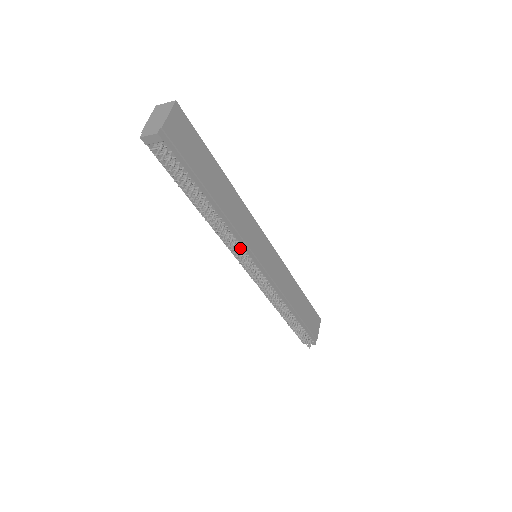
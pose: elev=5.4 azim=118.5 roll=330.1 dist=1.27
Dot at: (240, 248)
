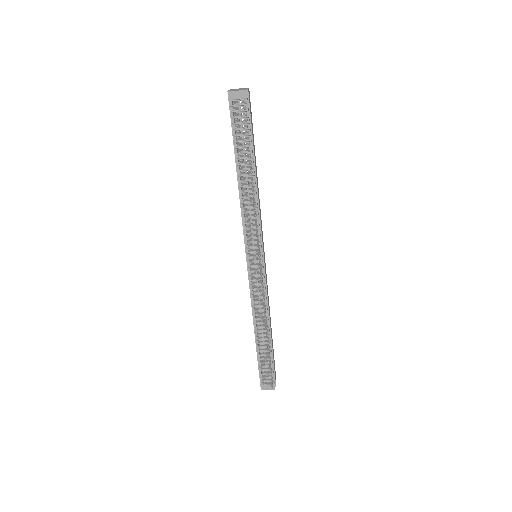
Dot at: (258, 229)
